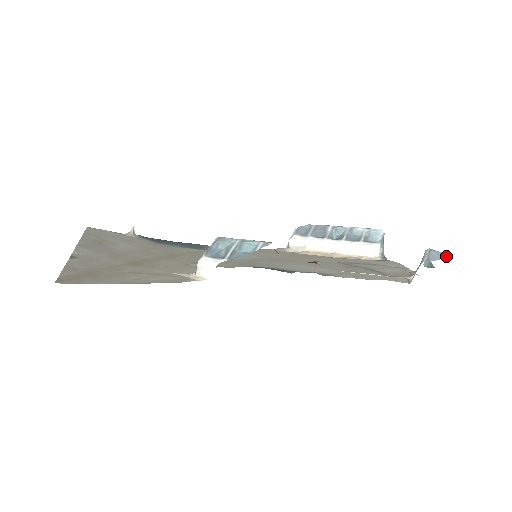
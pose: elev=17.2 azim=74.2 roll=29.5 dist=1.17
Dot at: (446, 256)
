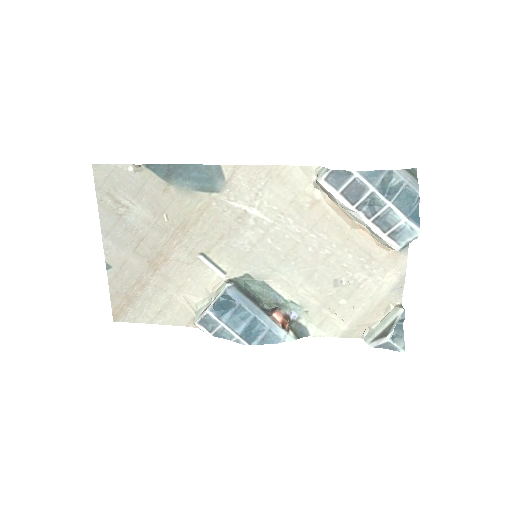
Dot at: occluded
